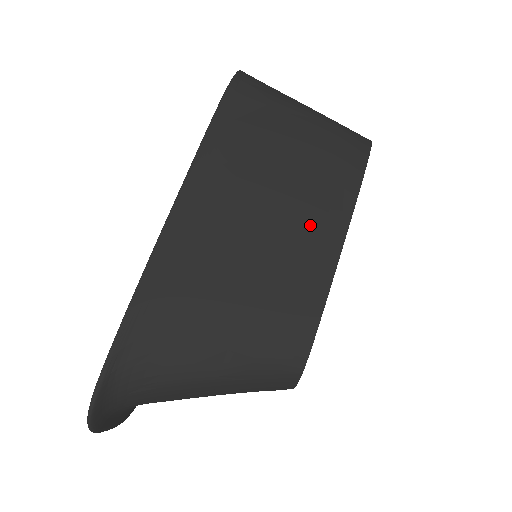
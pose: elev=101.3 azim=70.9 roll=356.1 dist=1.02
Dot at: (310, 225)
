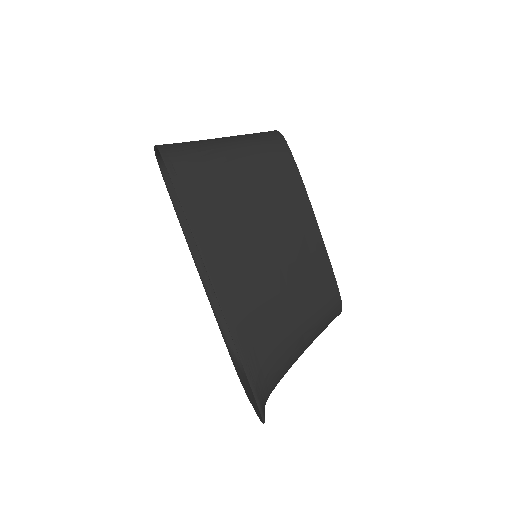
Dot at: (294, 231)
